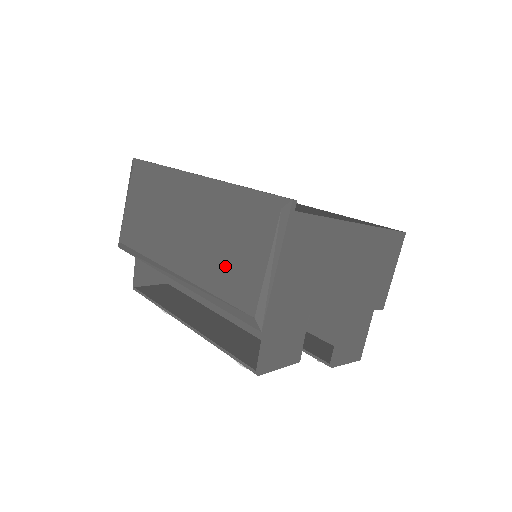
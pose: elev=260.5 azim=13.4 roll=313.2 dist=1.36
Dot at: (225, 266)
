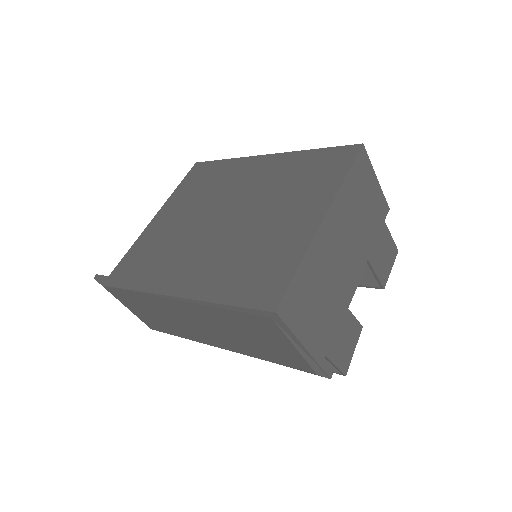
Dot at: (260, 348)
